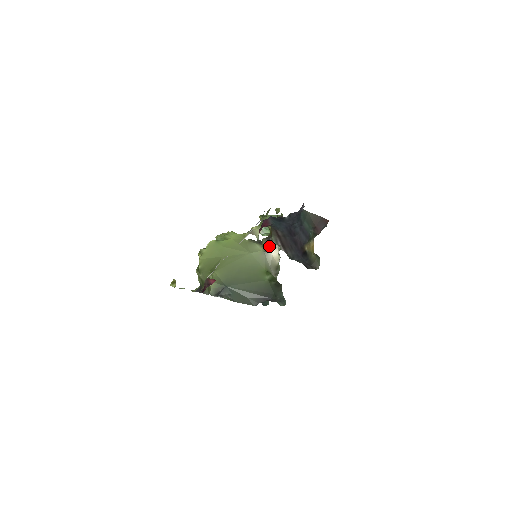
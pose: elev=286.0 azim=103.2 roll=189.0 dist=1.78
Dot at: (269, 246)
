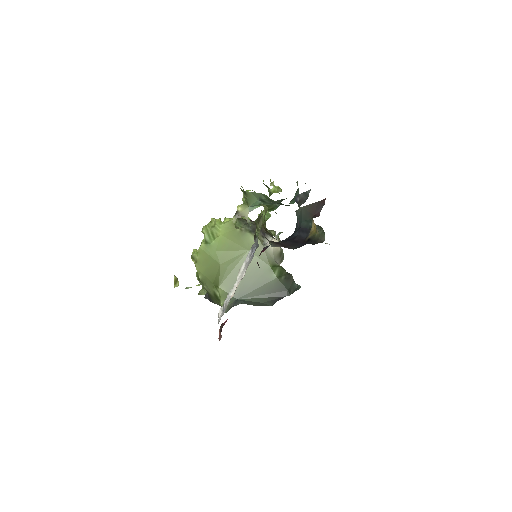
Dot at: (266, 240)
